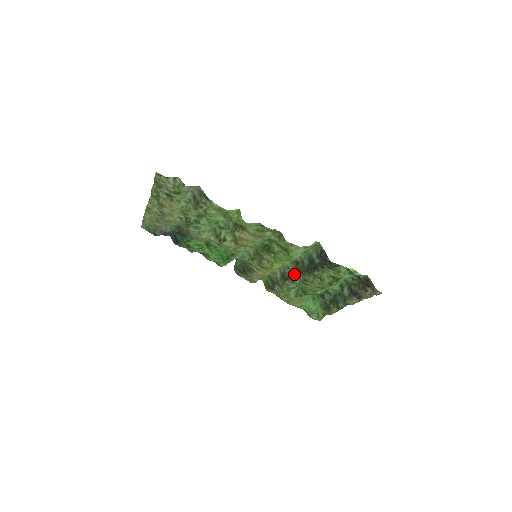
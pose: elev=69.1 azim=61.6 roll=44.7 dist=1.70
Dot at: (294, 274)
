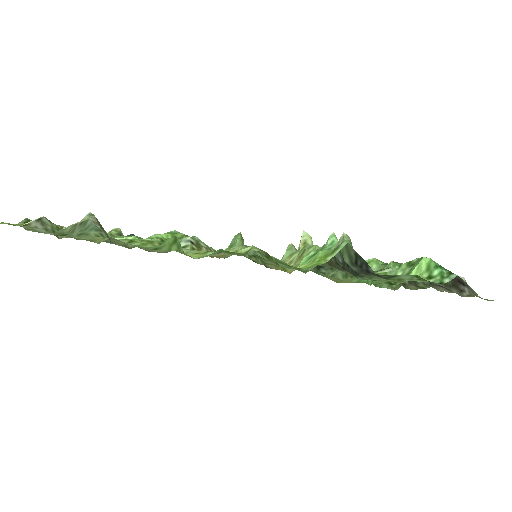
Dot at: (327, 266)
